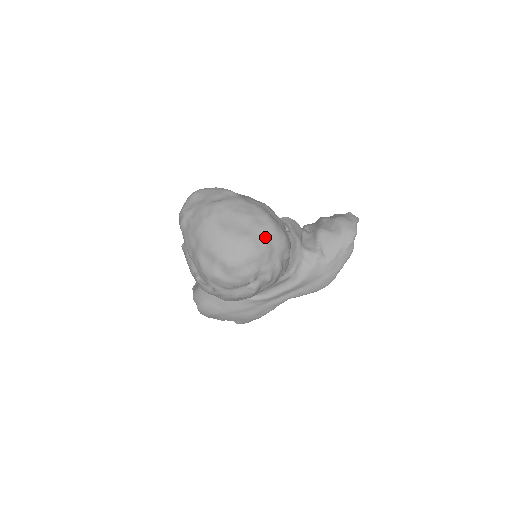
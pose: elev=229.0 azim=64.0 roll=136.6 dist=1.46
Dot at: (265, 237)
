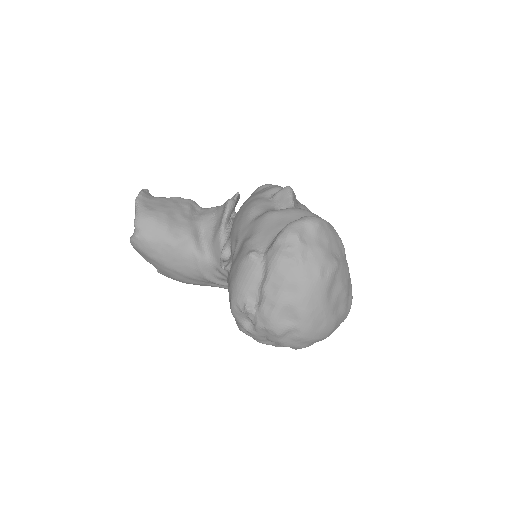
Dot at: occluded
